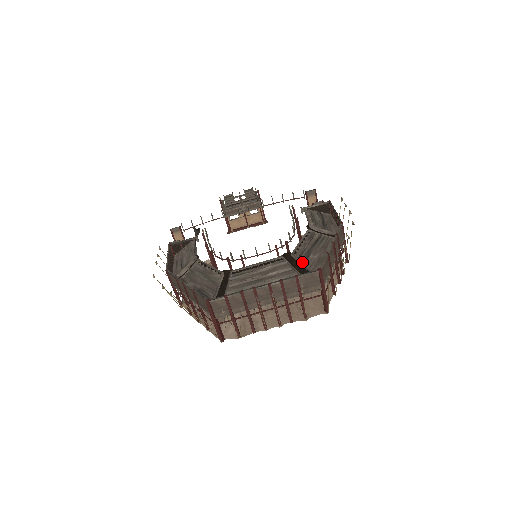
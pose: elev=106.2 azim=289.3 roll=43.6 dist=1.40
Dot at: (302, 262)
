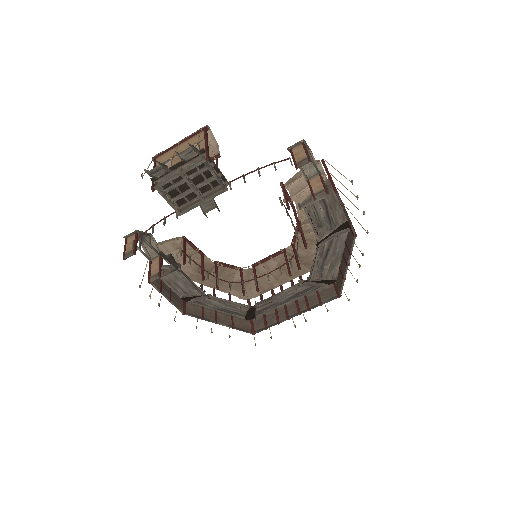
Dot at: occluded
